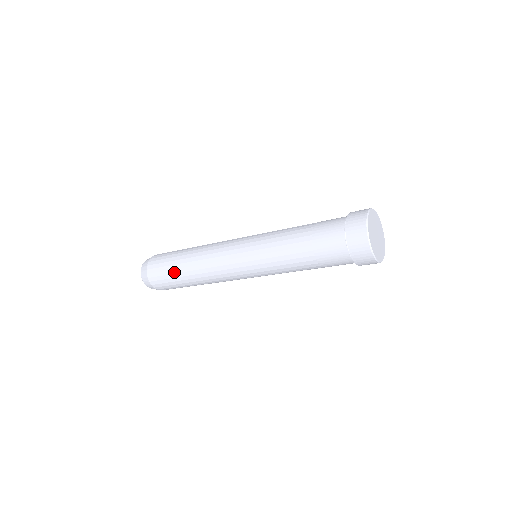
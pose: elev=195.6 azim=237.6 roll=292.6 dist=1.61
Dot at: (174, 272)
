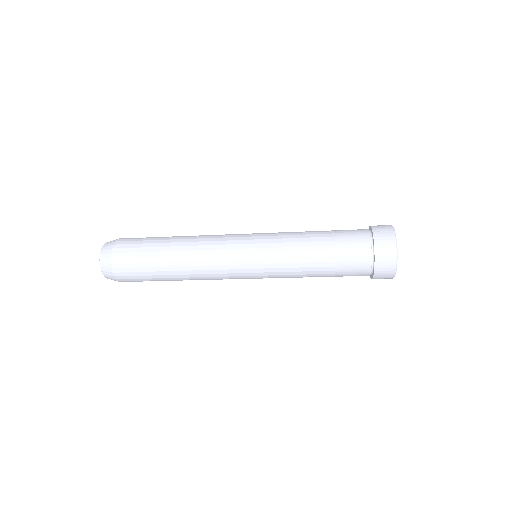
Dot at: (153, 250)
